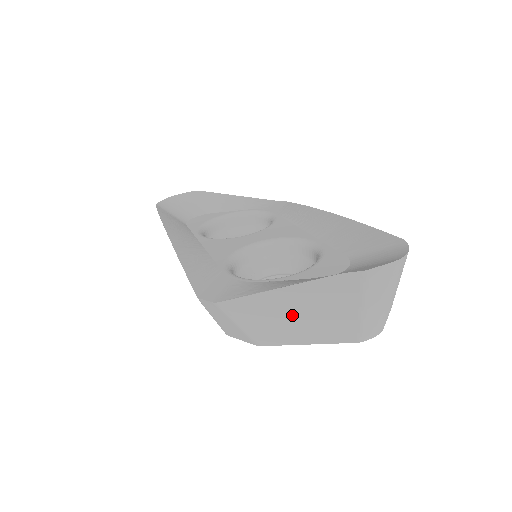
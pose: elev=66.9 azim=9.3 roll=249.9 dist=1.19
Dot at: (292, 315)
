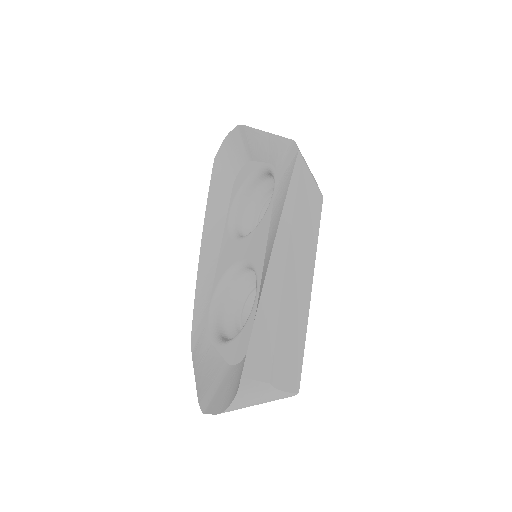
Dot at: occluded
